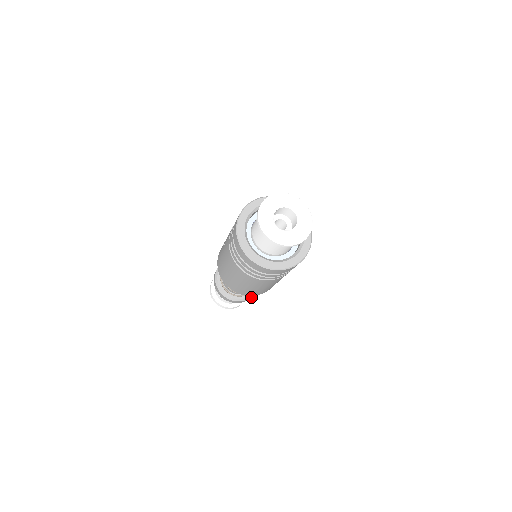
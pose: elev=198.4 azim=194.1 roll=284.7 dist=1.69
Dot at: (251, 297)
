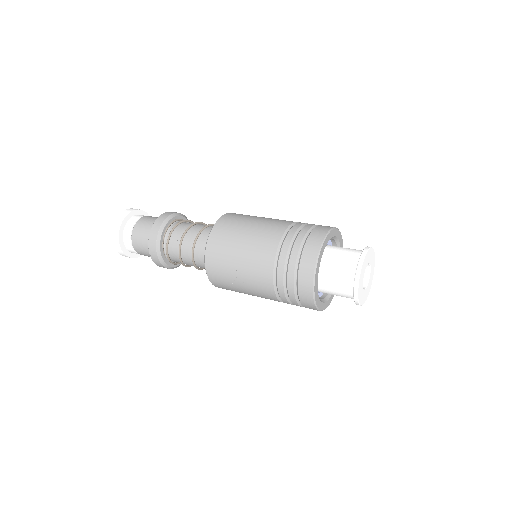
Dot at: occluded
